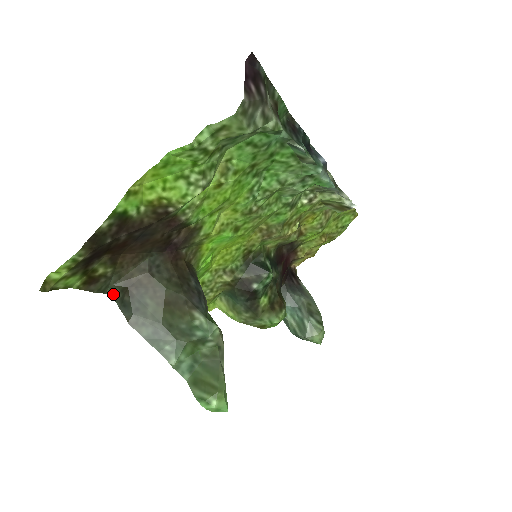
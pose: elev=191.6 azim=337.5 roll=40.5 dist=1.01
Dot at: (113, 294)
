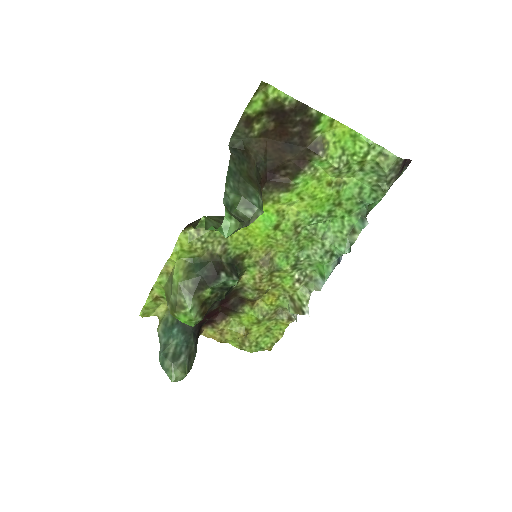
Dot at: (234, 142)
